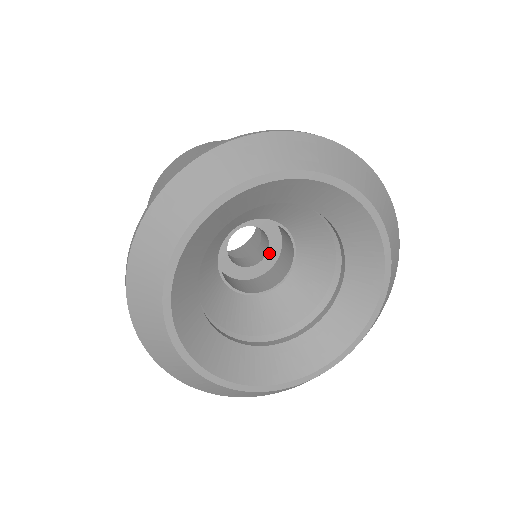
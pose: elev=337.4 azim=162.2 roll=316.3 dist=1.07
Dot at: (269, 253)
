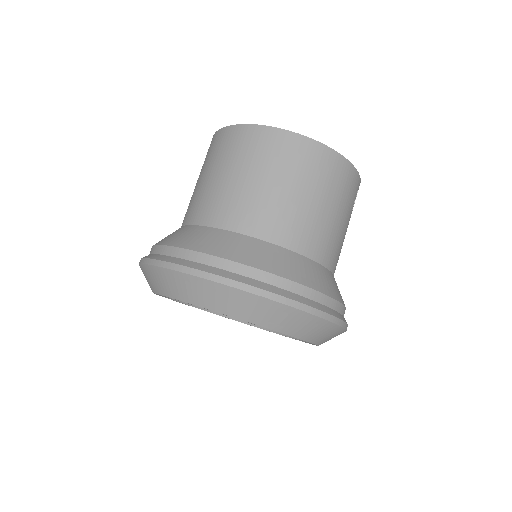
Dot at: occluded
